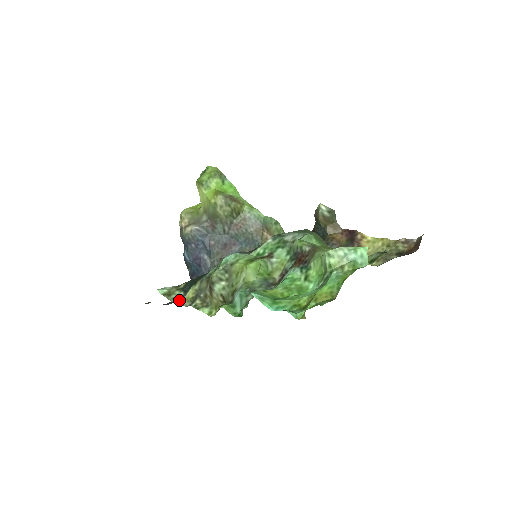
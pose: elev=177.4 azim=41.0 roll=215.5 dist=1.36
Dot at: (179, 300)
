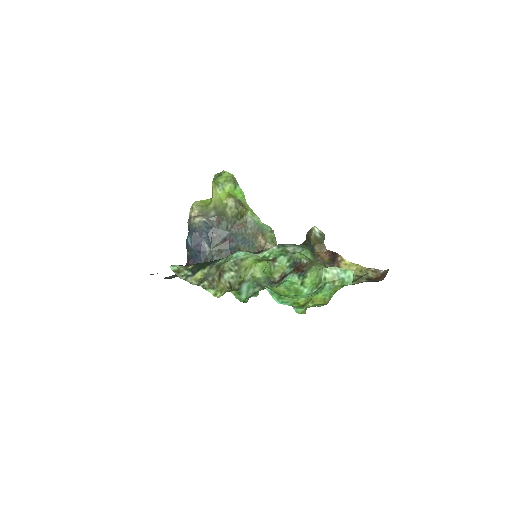
Dot at: (188, 278)
